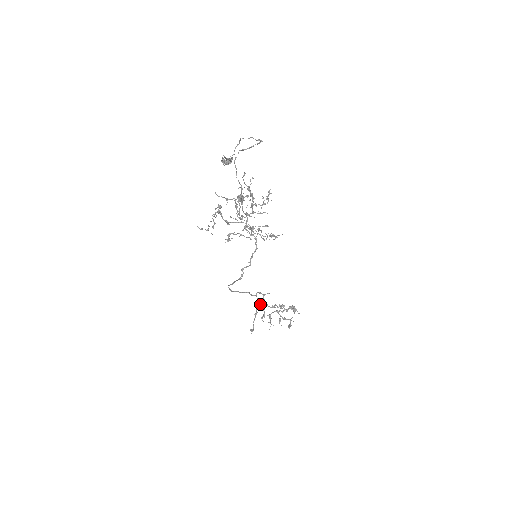
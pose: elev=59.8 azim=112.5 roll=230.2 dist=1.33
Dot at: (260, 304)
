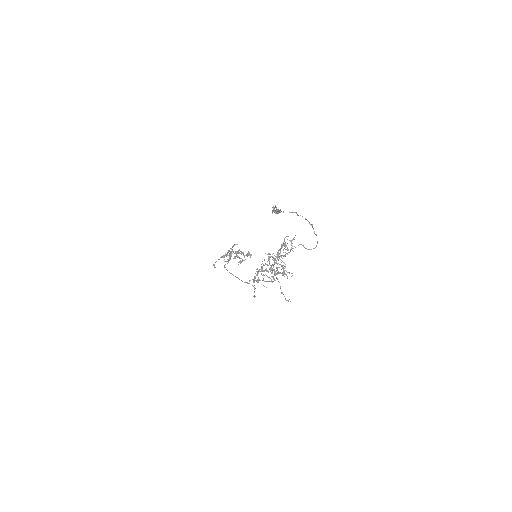
Dot at: occluded
